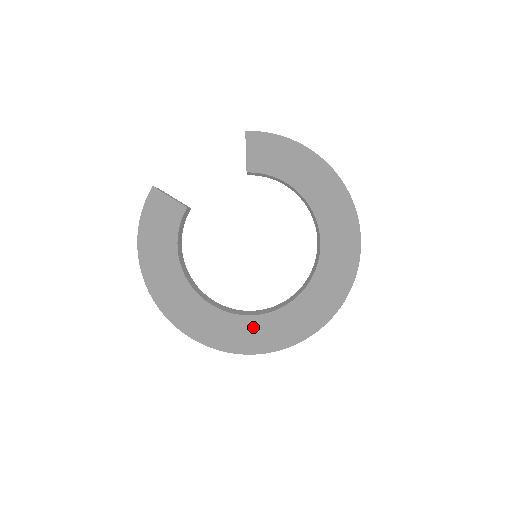
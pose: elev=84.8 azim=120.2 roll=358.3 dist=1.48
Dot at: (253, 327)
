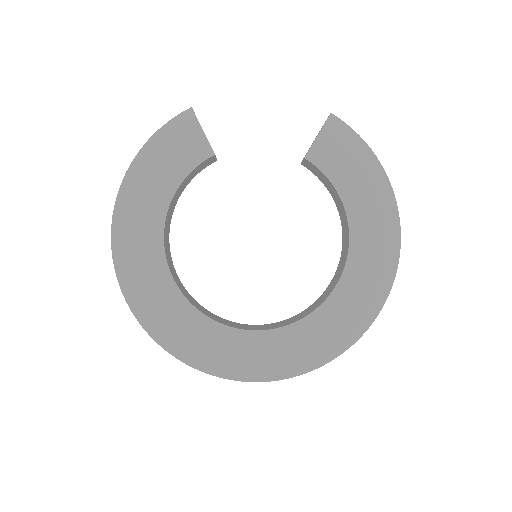
Dot at: (204, 332)
